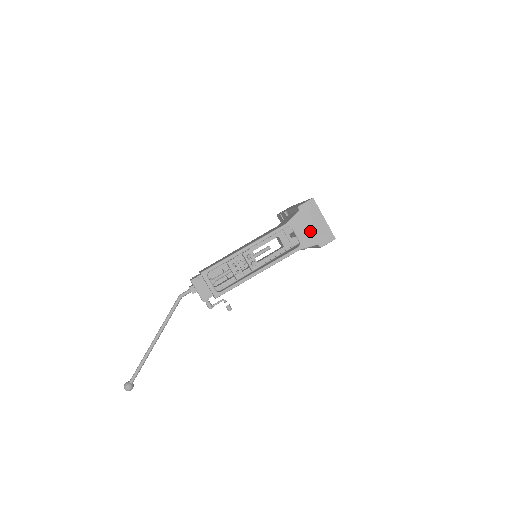
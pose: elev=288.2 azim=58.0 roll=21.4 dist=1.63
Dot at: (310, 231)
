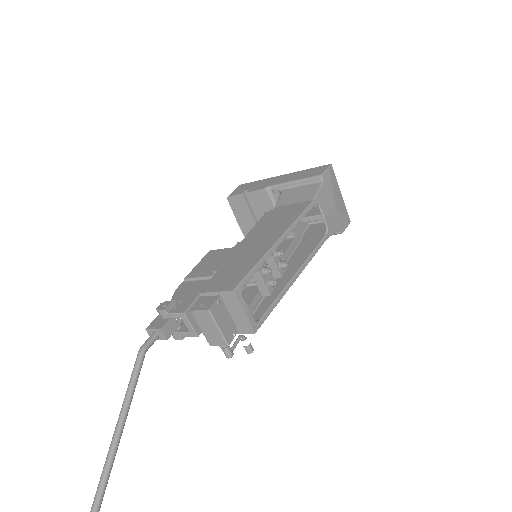
Dot at: (334, 211)
